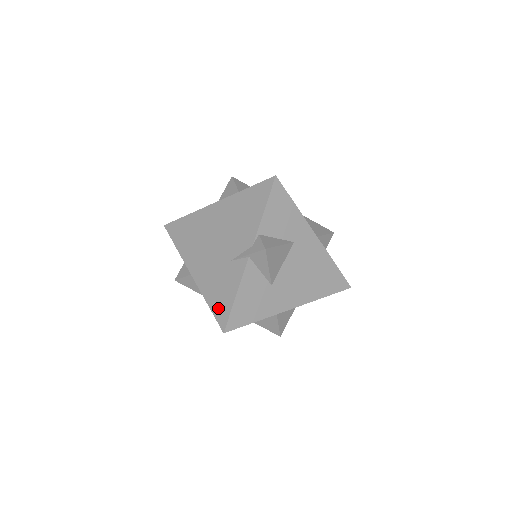
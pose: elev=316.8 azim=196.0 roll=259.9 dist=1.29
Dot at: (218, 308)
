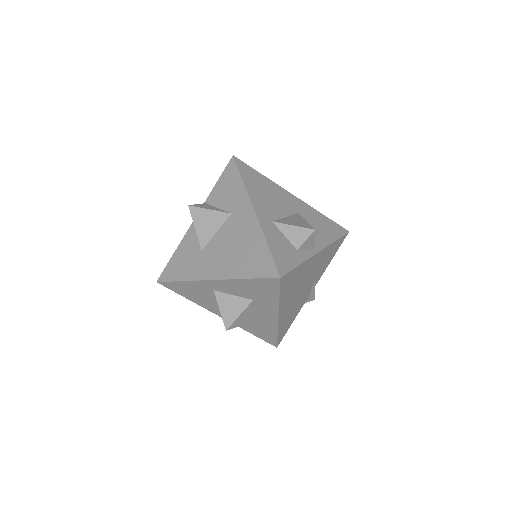
Dot at: occluded
